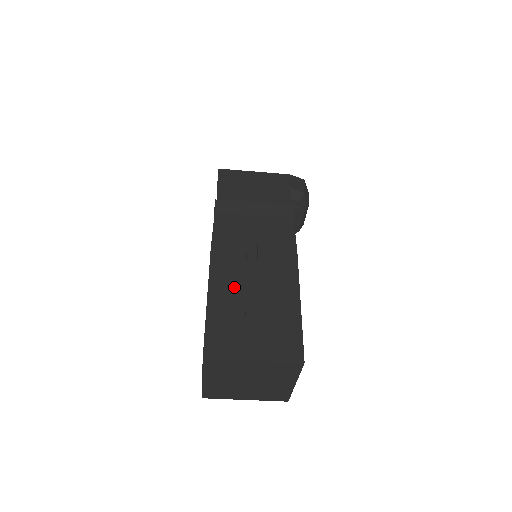
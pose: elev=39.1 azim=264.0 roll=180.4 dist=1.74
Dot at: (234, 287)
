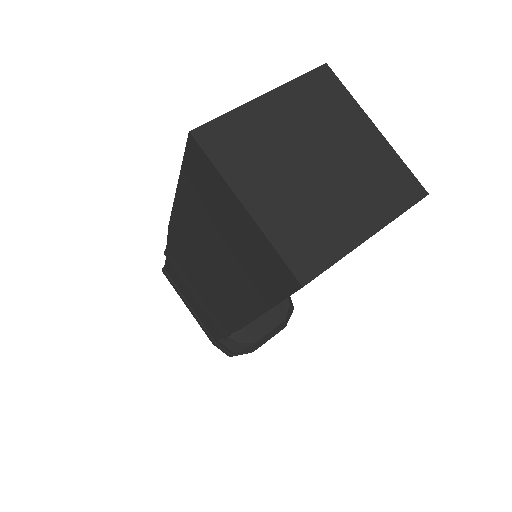
Dot at: occluded
